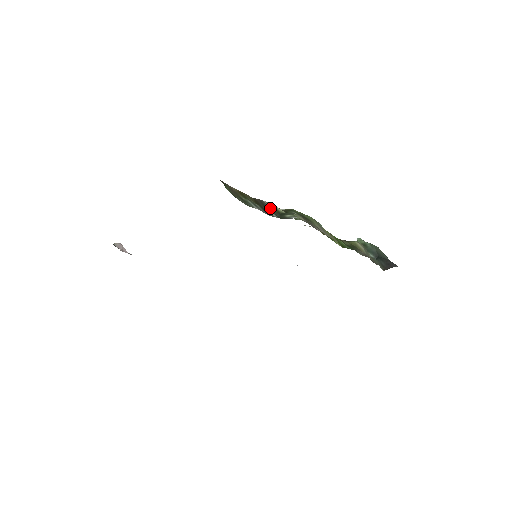
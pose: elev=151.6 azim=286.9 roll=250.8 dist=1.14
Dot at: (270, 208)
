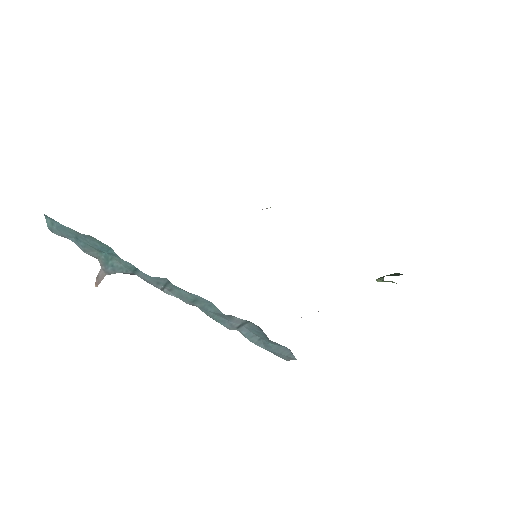
Dot at: occluded
